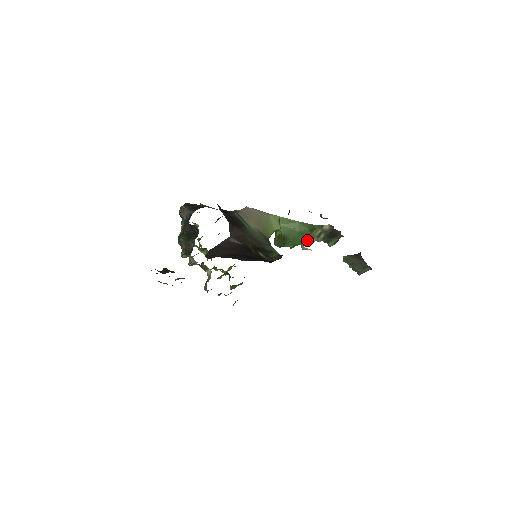
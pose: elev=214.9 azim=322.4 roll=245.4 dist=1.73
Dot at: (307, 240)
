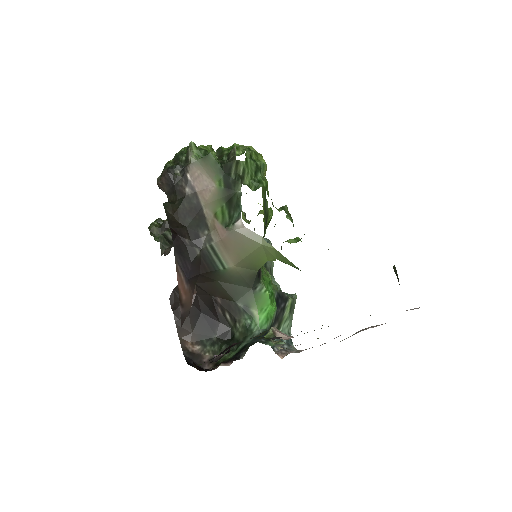
Dot at: occluded
